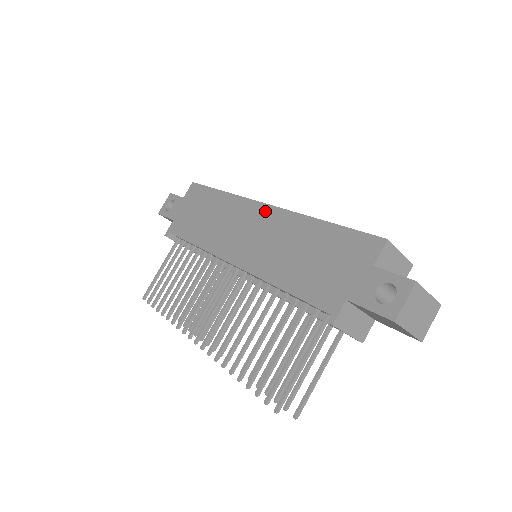
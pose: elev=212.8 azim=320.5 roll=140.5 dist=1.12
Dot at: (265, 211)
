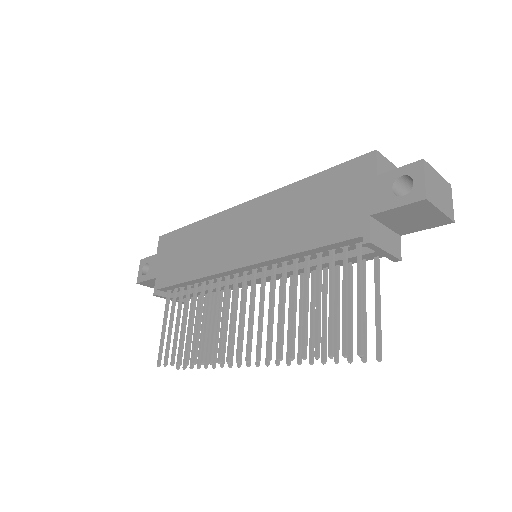
Dot at: (246, 208)
